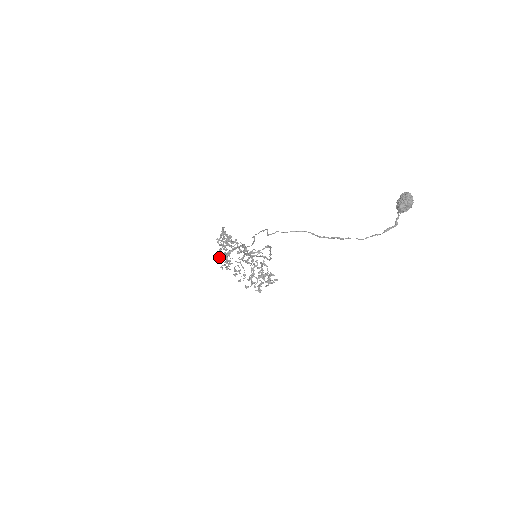
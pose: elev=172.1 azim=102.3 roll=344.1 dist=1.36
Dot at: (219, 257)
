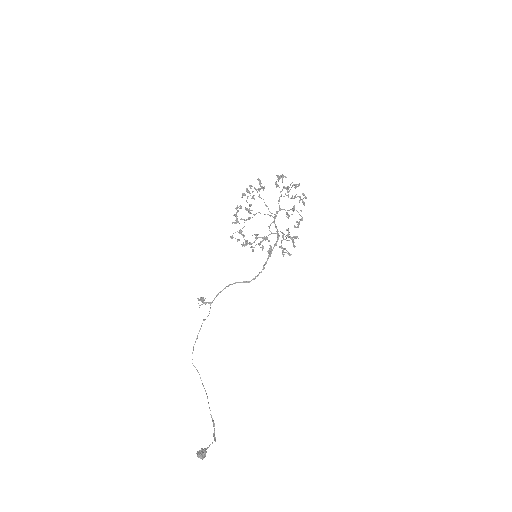
Dot at: (198, 299)
